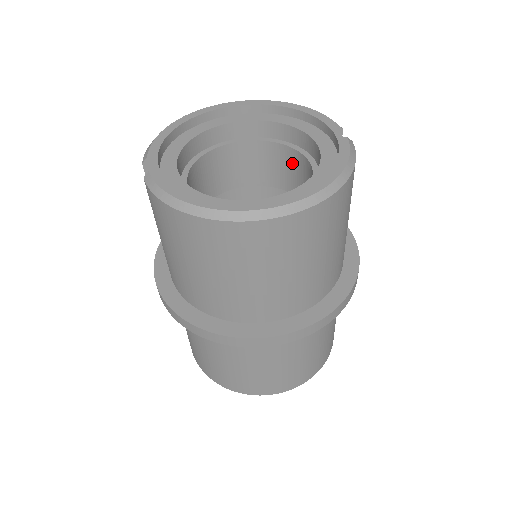
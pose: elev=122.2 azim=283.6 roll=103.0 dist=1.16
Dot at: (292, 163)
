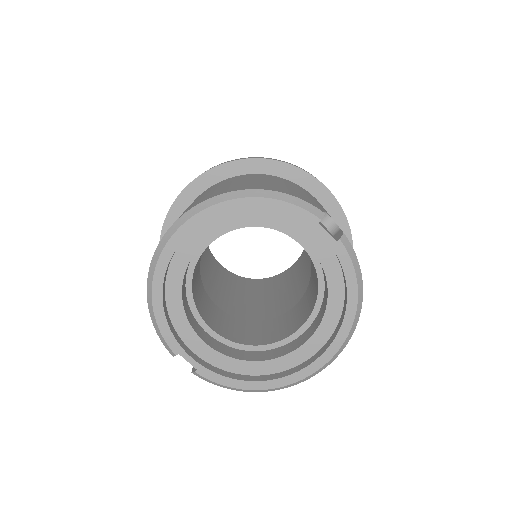
Dot at: occluded
